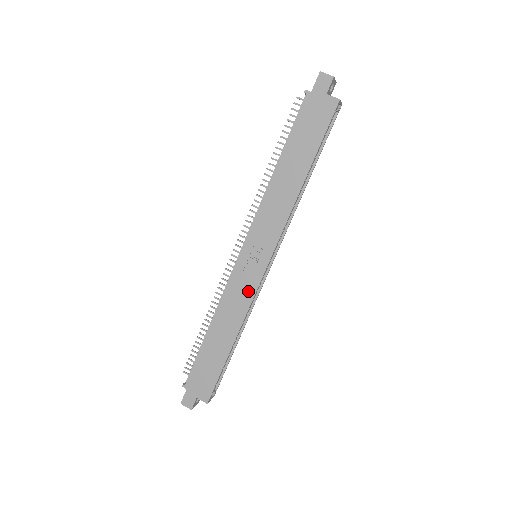
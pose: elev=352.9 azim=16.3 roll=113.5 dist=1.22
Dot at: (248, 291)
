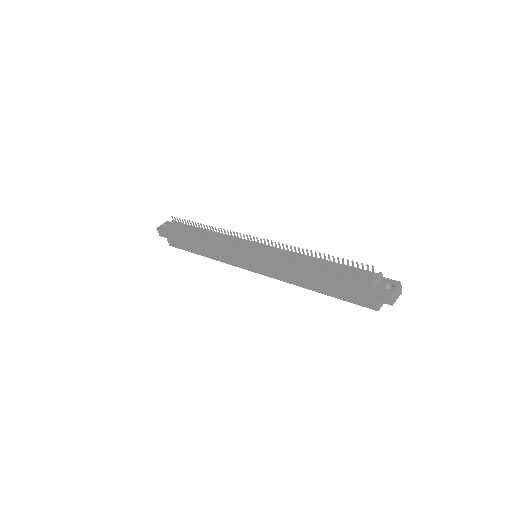
Dot at: (233, 261)
